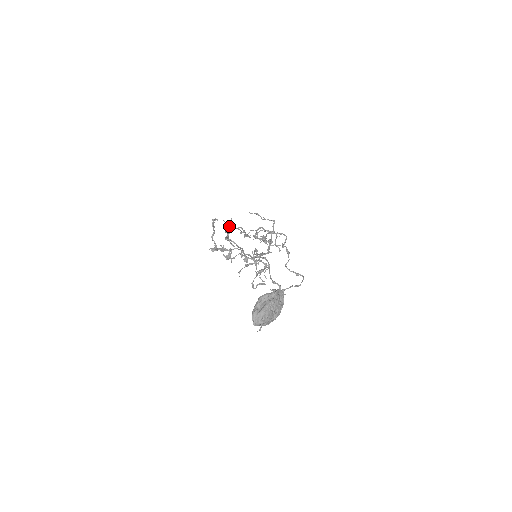
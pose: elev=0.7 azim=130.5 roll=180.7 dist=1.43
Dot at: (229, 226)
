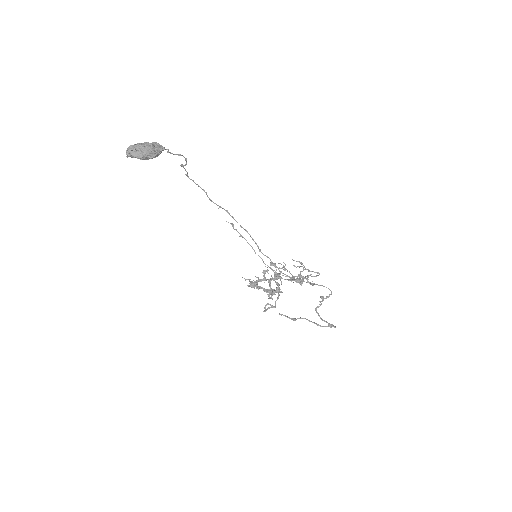
Dot at: (274, 273)
